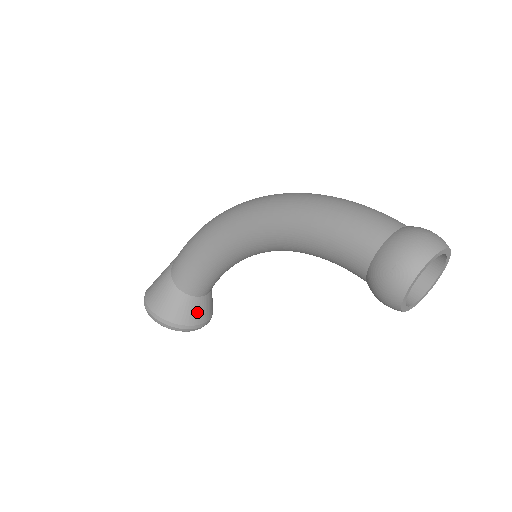
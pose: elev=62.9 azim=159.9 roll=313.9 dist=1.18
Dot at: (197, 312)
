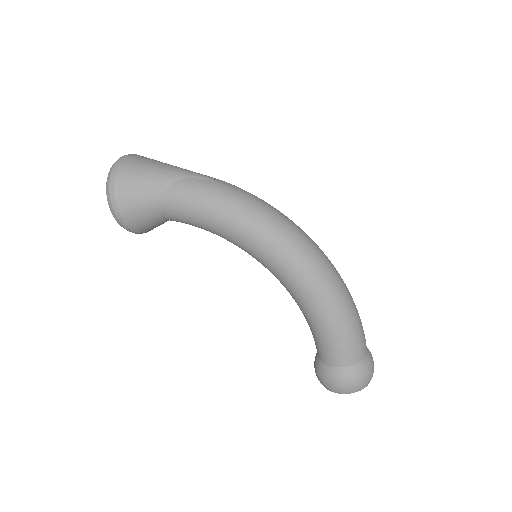
Dot at: occluded
